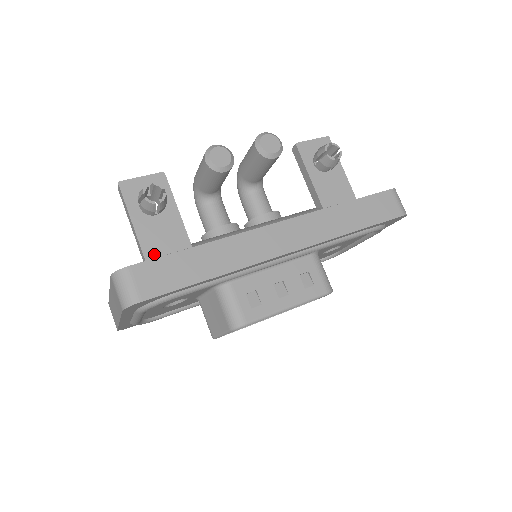
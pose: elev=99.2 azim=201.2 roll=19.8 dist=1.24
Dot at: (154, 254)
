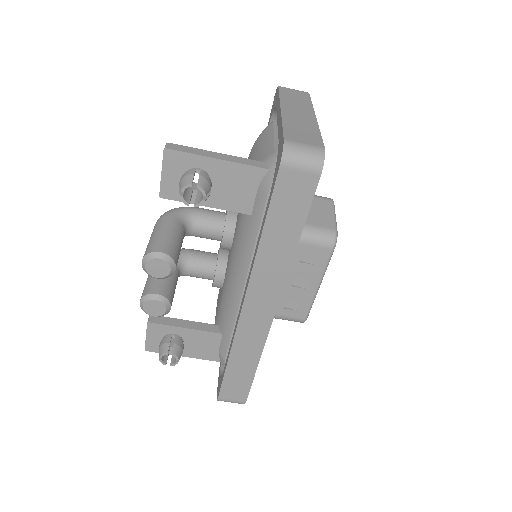
Dot at: (214, 356)
